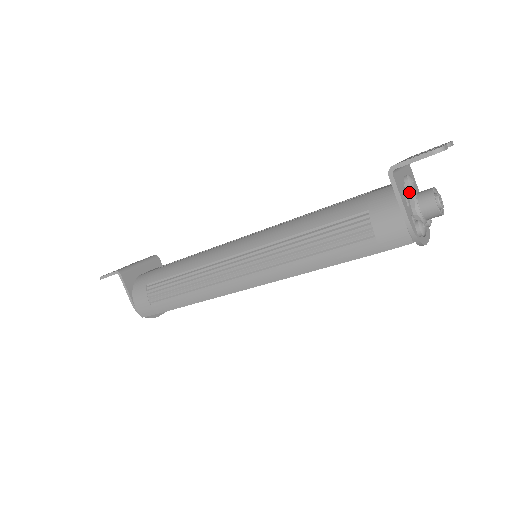
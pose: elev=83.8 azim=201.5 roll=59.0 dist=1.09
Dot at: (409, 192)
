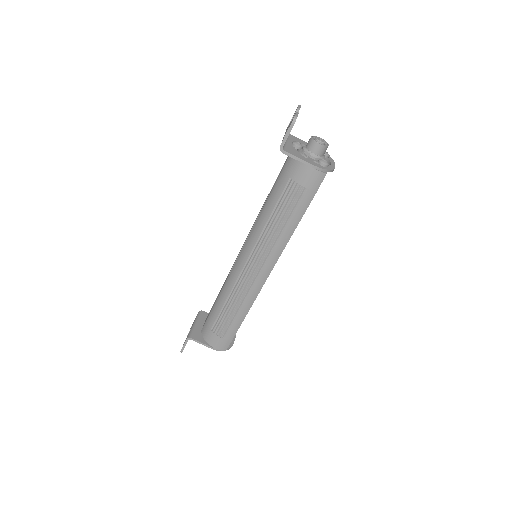
Dot at: (301, 150)
